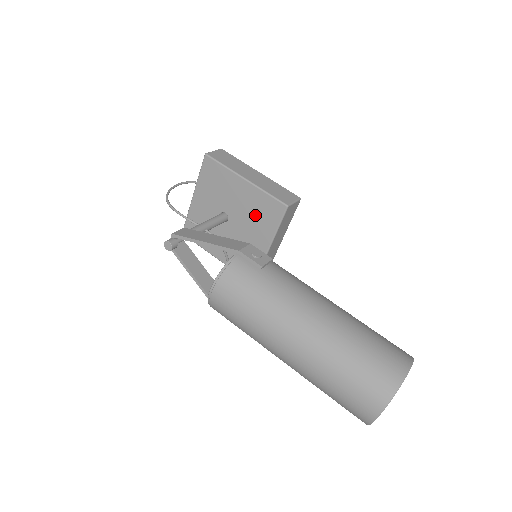
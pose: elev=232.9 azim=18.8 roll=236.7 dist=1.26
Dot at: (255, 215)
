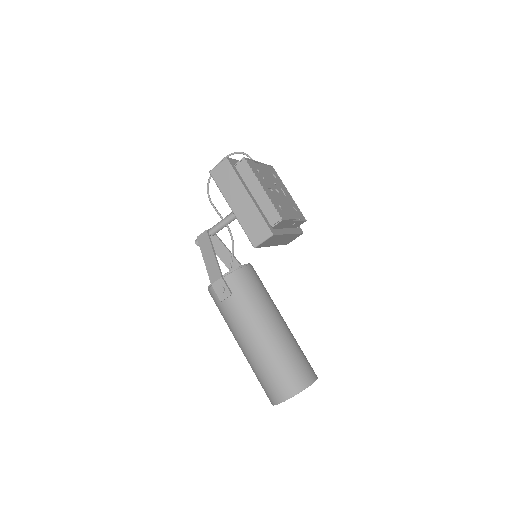
Dot at: occluded
